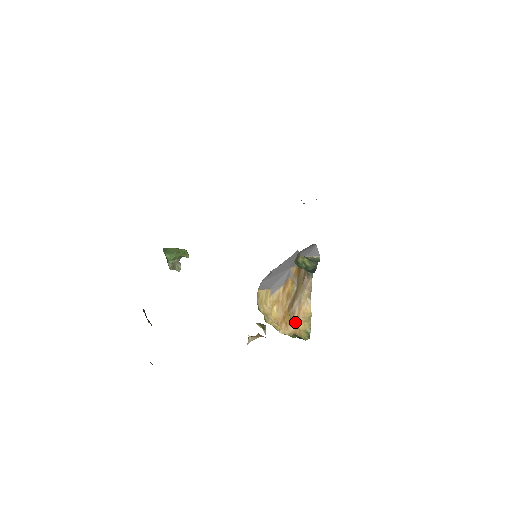
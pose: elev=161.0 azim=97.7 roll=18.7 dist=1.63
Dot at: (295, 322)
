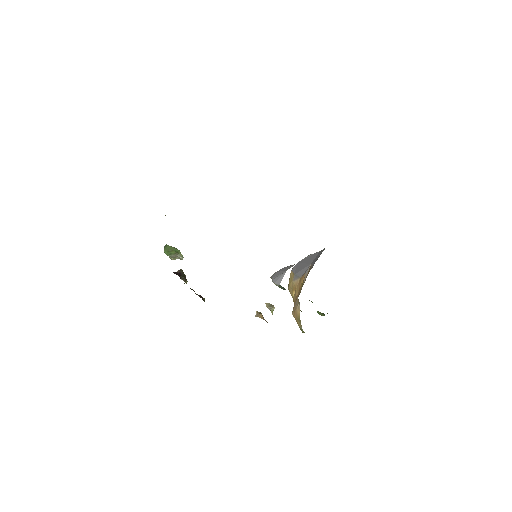
Dot at: (294, 316)
